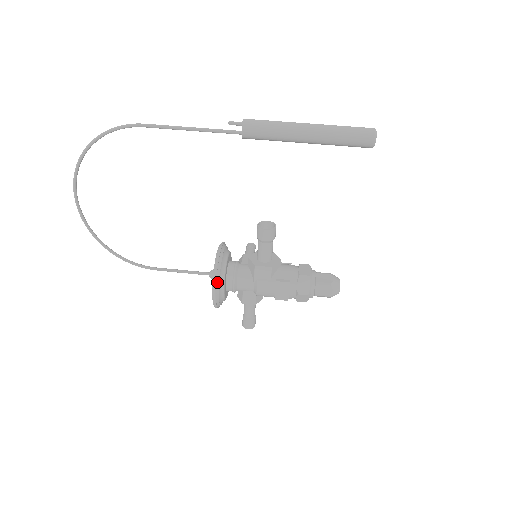
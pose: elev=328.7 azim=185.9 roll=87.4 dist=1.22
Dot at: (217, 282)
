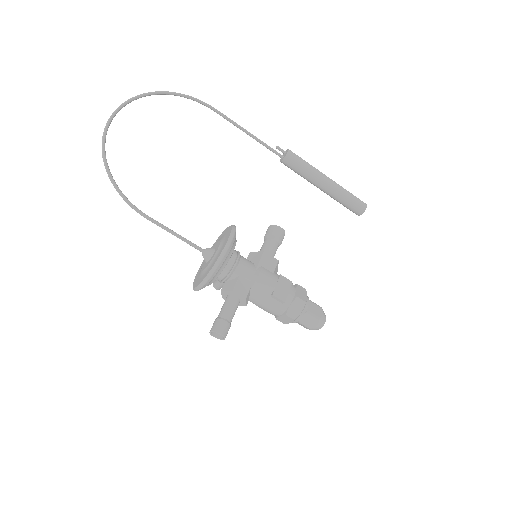
Dot at: (234, 236)
